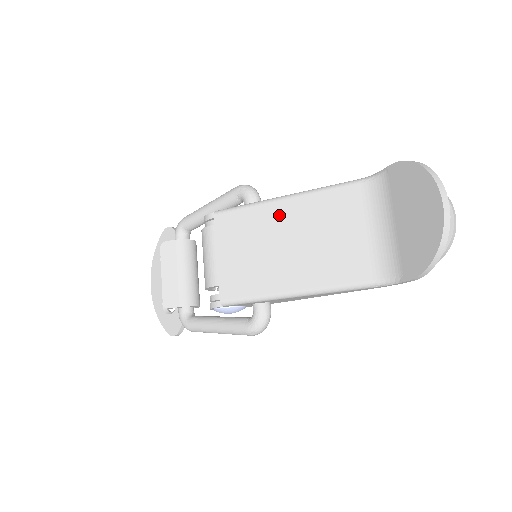
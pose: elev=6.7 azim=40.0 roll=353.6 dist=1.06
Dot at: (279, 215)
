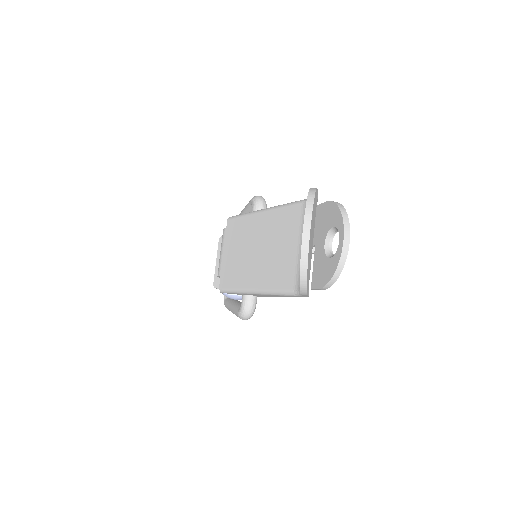
Dot at: (256, 225)
